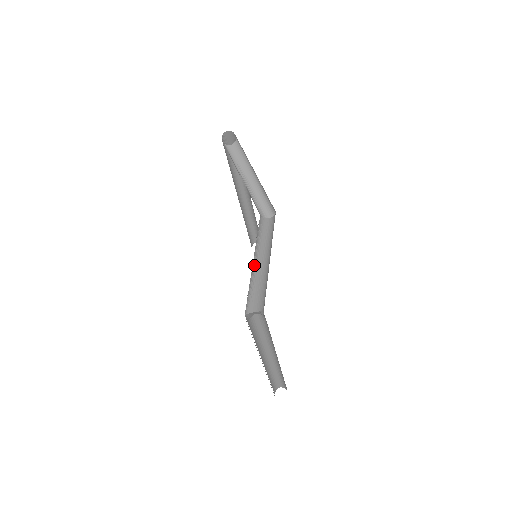
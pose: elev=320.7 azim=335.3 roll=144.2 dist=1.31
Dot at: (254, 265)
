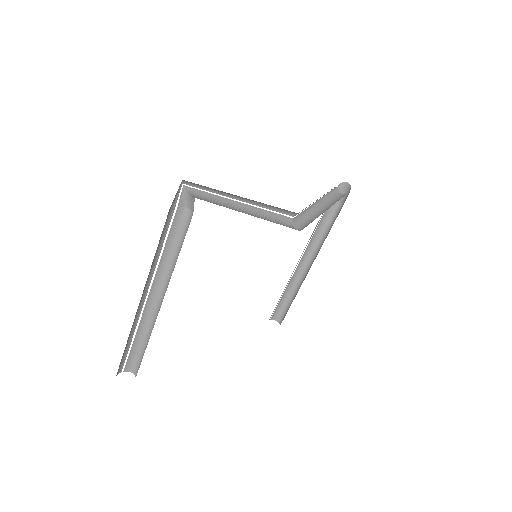
Dot at: (240, 205)
